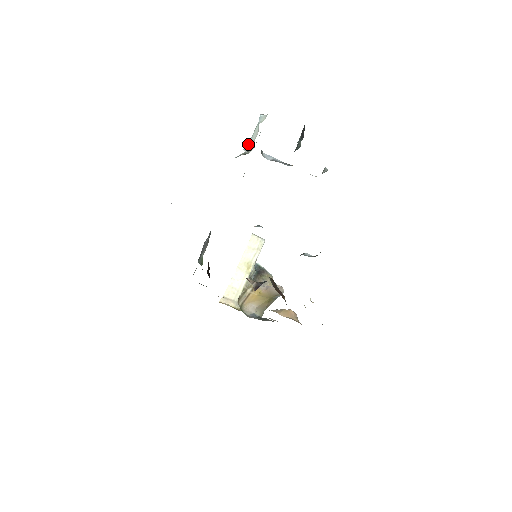
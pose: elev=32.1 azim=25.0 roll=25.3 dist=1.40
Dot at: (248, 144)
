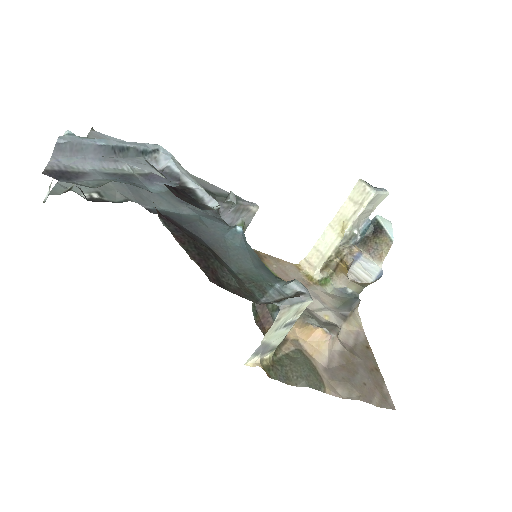
Dot at: occluded
